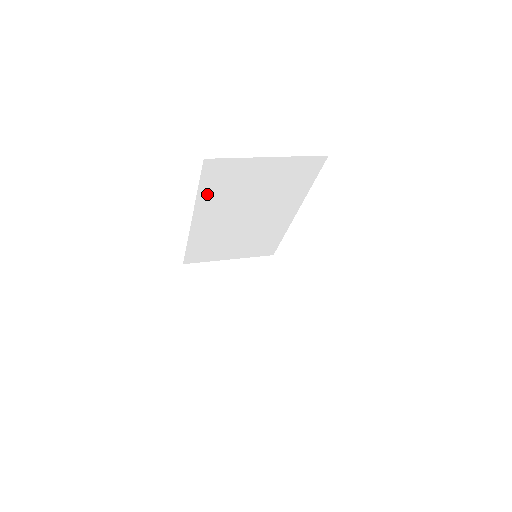
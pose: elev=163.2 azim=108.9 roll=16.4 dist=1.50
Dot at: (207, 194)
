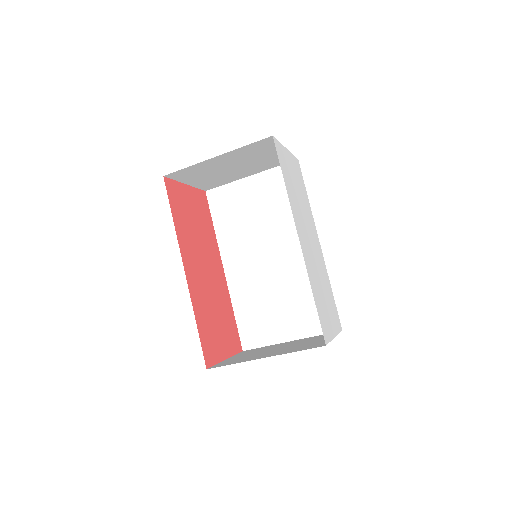
Dot at: (223, 230)
